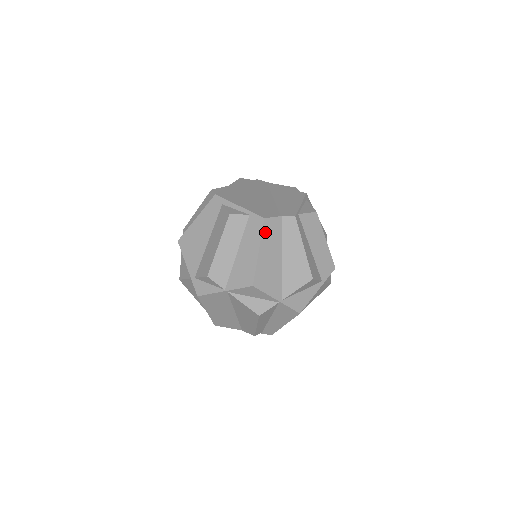
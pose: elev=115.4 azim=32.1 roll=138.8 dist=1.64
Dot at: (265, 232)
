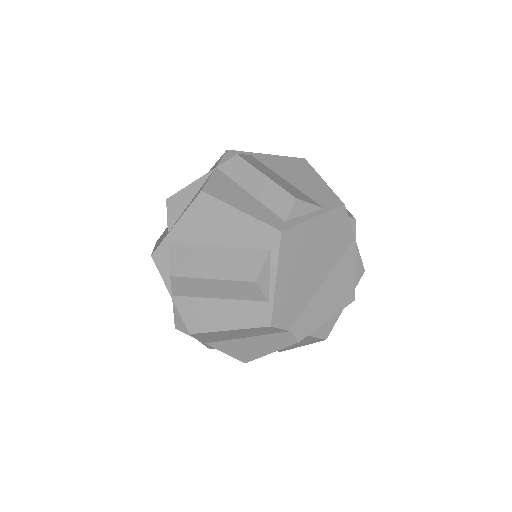
Dot at: (256, 329)
